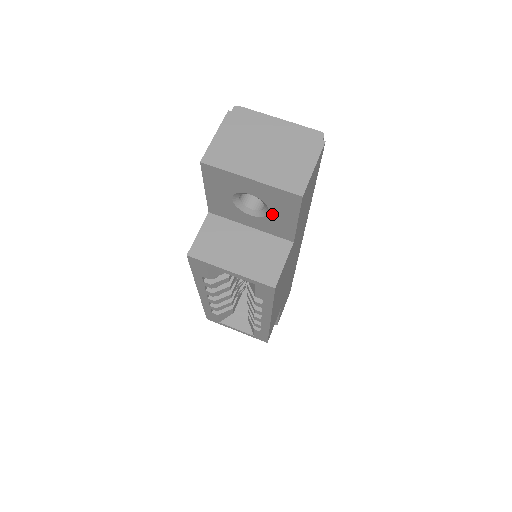
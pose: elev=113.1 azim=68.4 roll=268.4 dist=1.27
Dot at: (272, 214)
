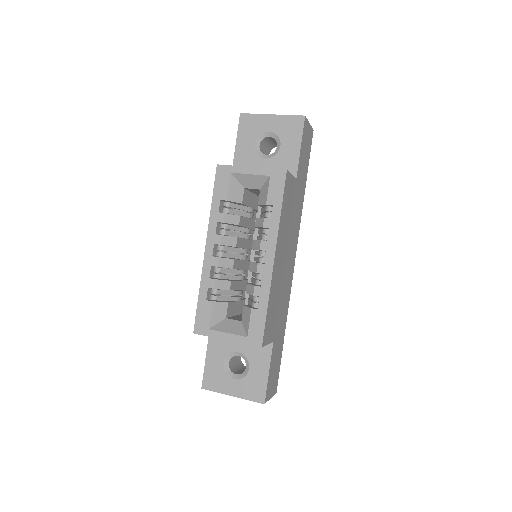
Dot at: (282, 148)
